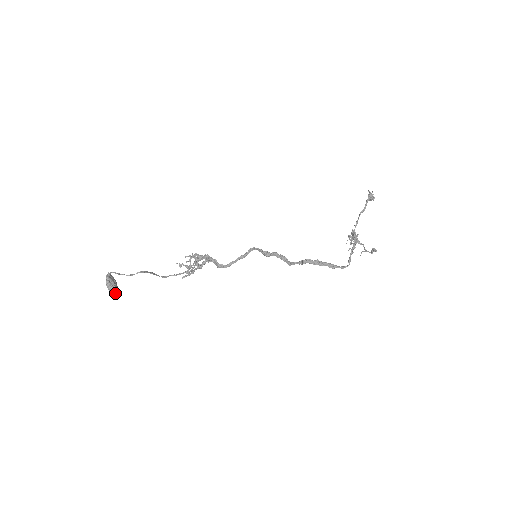
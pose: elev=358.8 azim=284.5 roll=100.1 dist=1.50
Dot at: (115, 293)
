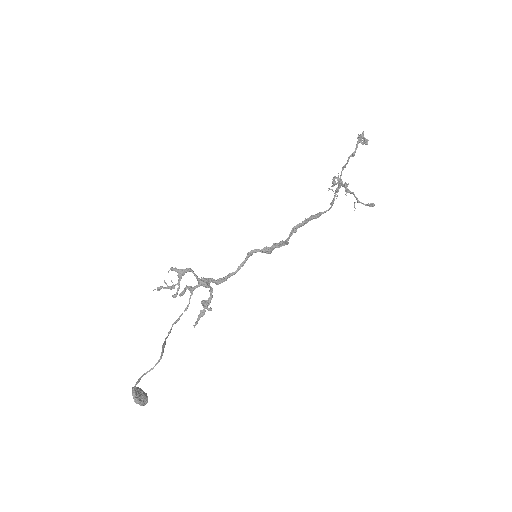
Dot at: occluded
